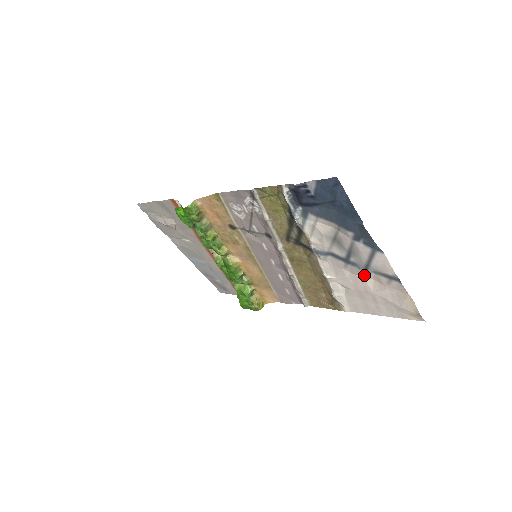
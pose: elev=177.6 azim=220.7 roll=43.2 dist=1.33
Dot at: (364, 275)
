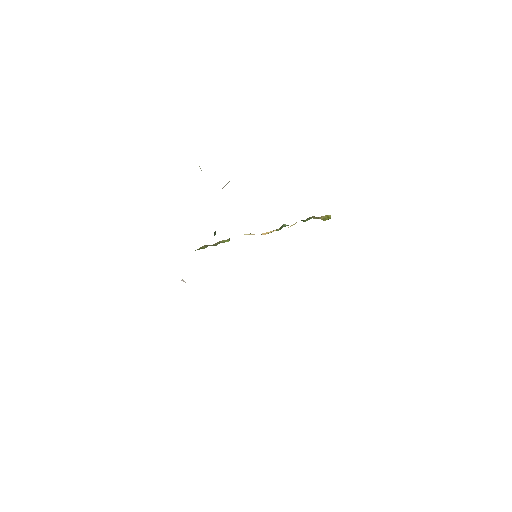
Dot at: occluded
